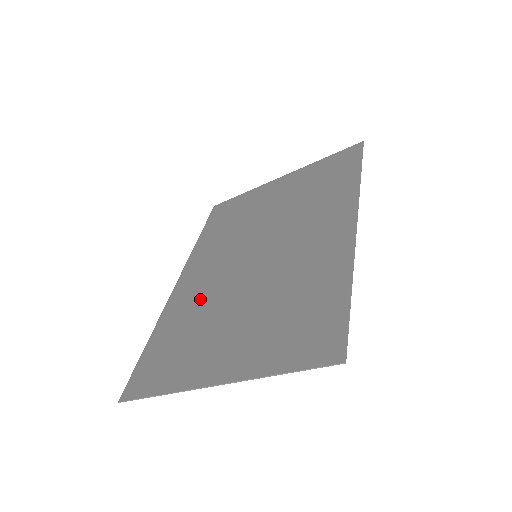
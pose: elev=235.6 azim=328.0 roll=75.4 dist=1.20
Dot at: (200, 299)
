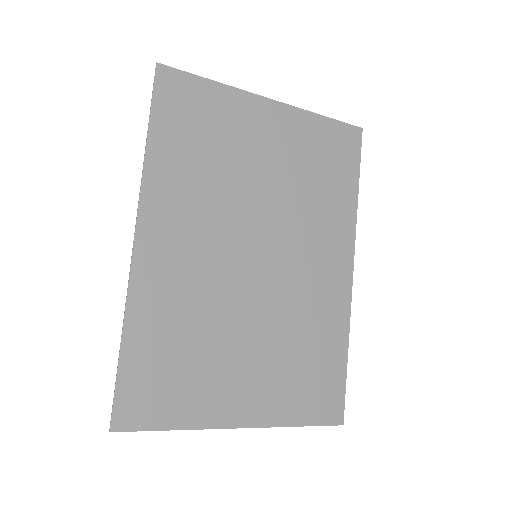
Dot at: (192, 297)
